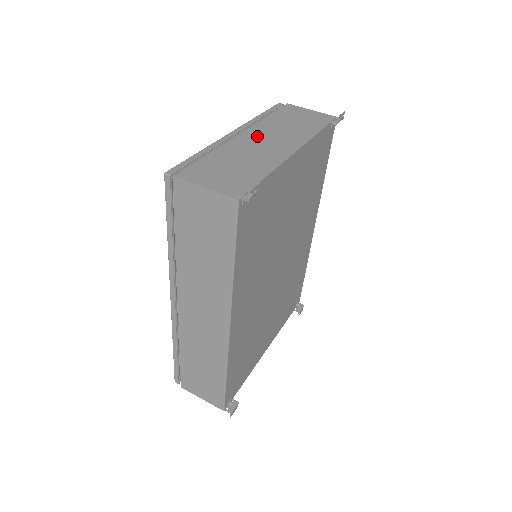
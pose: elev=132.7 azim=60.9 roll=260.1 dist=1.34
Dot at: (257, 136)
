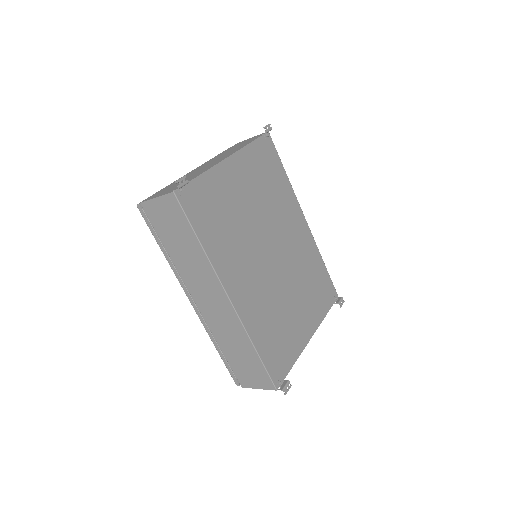
Dot at: occluded
